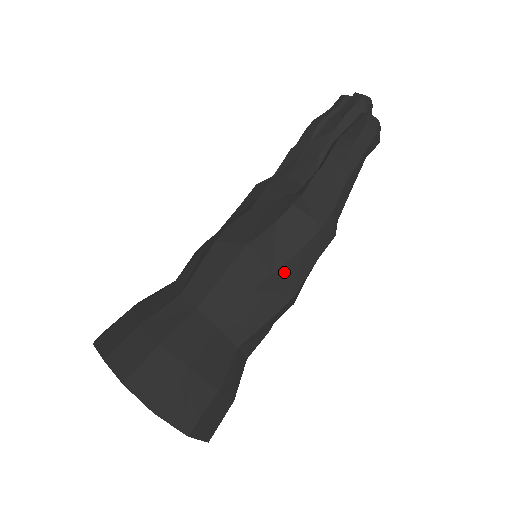
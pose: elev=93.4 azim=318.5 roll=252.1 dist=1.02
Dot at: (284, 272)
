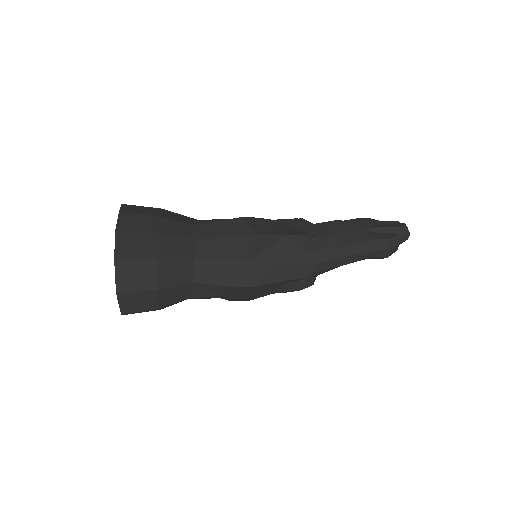
Dot at: (260, 266)
